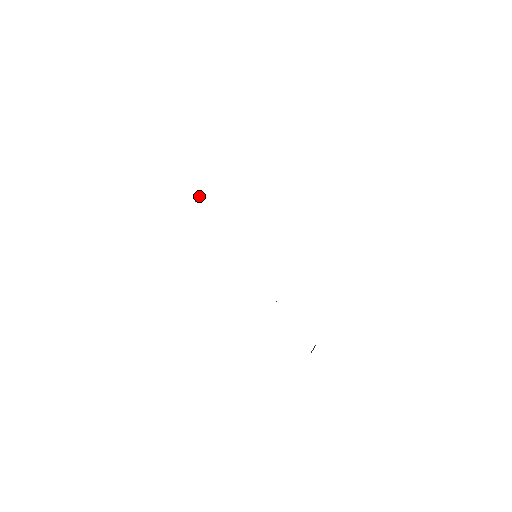
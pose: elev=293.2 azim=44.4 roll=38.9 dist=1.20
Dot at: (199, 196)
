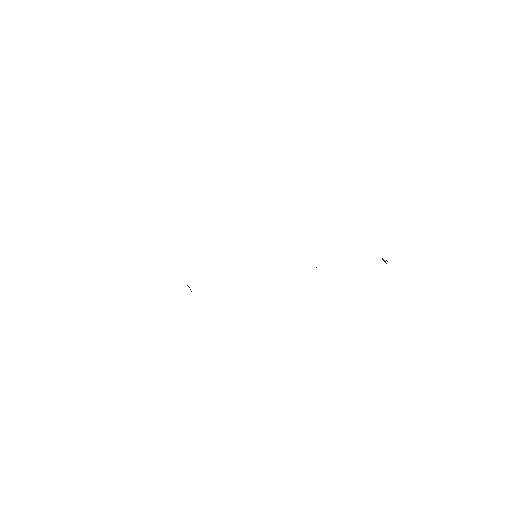
Dot at: occluded
